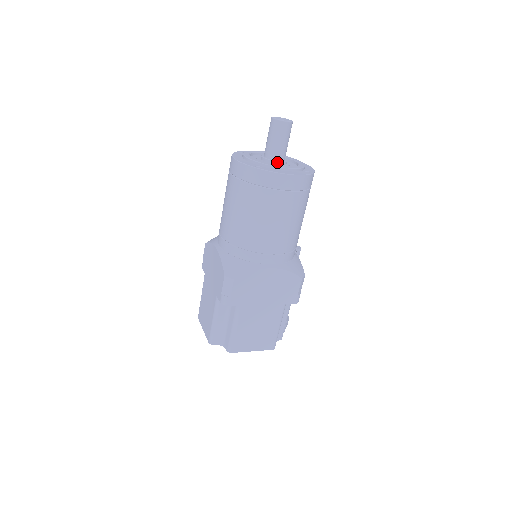
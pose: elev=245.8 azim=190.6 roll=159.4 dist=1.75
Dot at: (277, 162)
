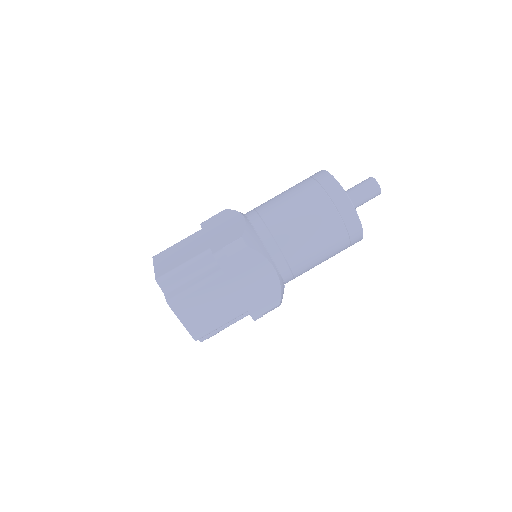
Dot at: occluded
